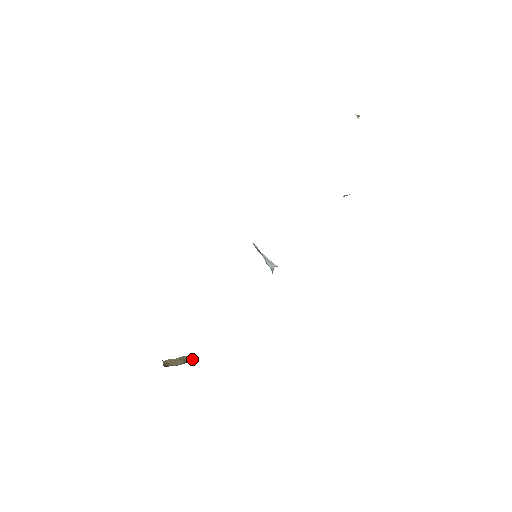
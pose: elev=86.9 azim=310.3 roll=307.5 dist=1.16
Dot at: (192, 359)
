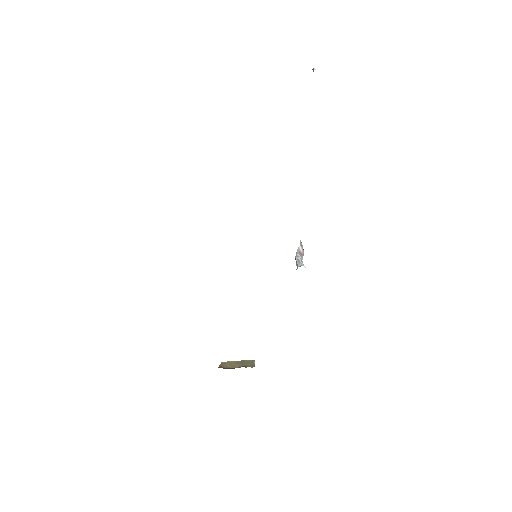
Dot at: (253, 364)
